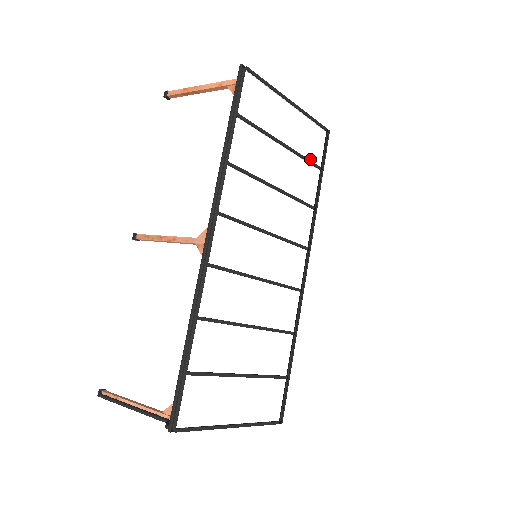
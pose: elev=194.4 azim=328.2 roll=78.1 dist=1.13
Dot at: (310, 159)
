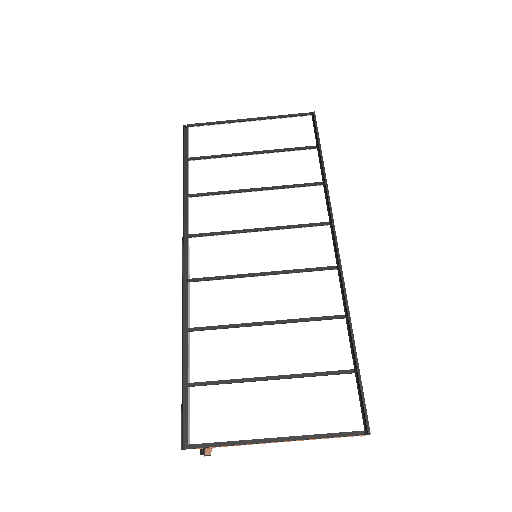
Dot at: (297, 147)
